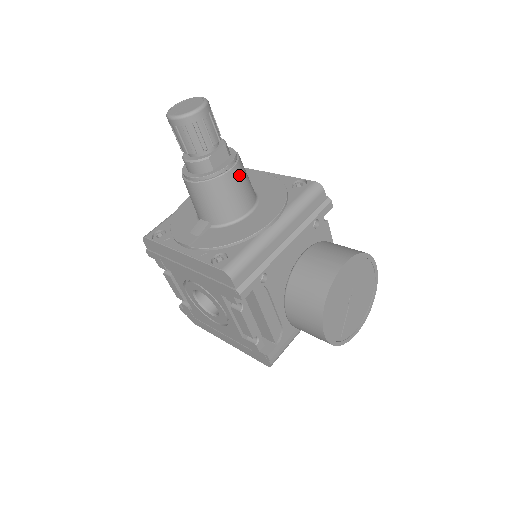
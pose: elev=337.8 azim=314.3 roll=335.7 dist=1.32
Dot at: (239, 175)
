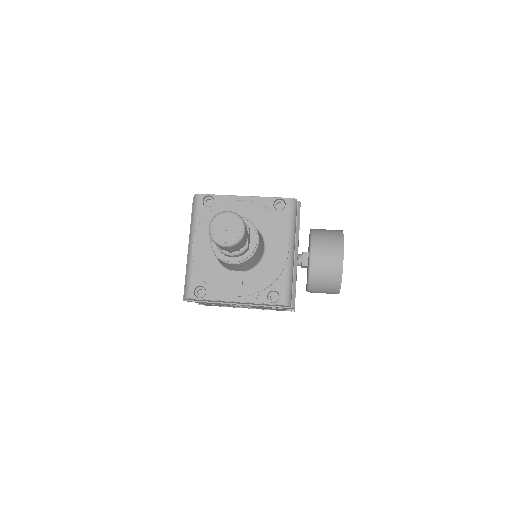
Dot at: occluded
